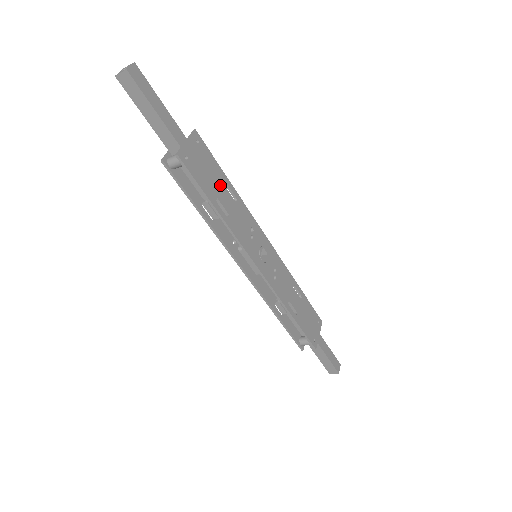
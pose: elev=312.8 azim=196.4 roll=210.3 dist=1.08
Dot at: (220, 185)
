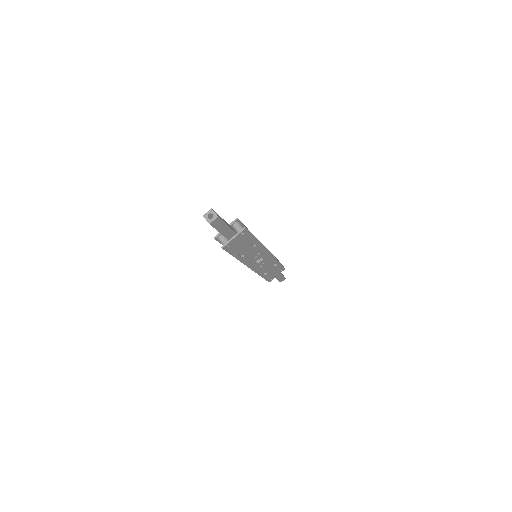
Dot at: (247, 245)
